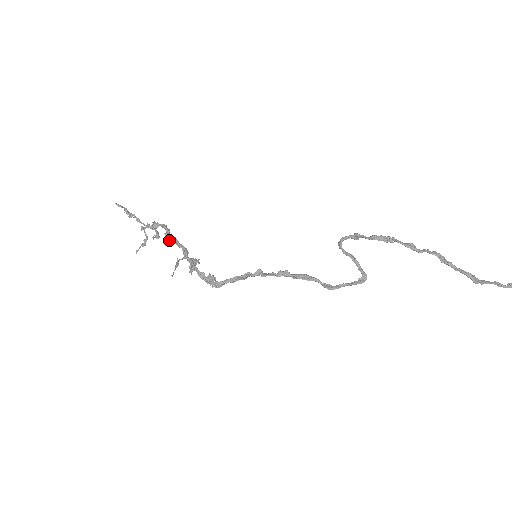
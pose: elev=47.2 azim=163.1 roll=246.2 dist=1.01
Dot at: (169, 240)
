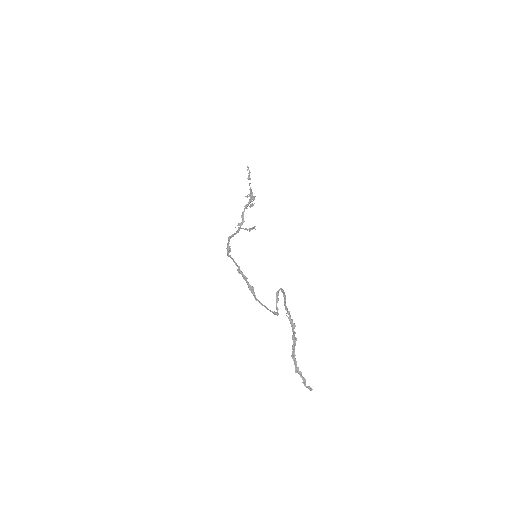
Dot at: occluded
